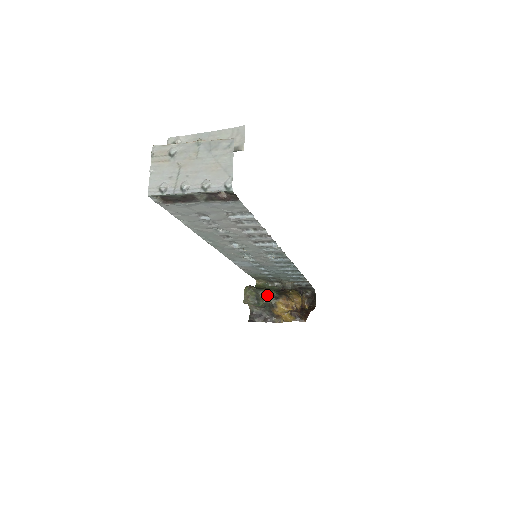
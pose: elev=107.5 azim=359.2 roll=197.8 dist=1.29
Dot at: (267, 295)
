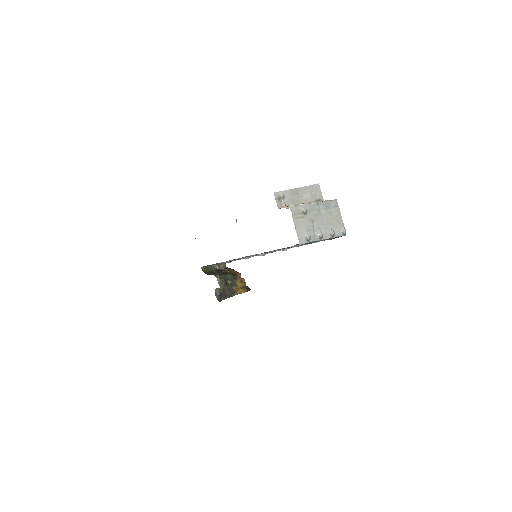
Dot at: (230, 278)
